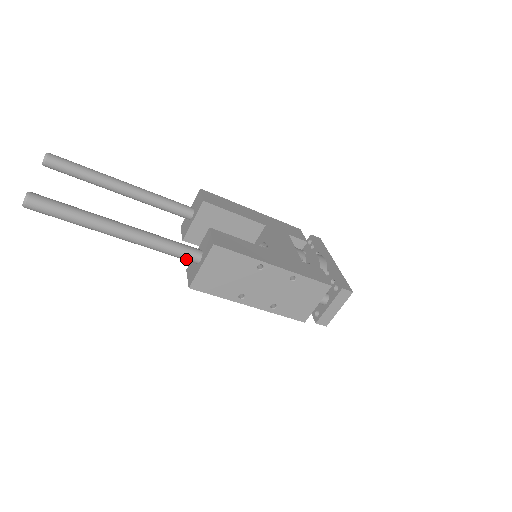
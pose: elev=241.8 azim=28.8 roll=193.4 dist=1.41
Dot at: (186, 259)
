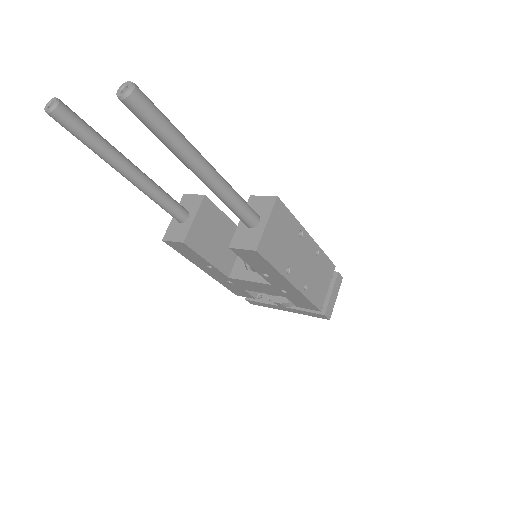
Dot at: (249, 217)
